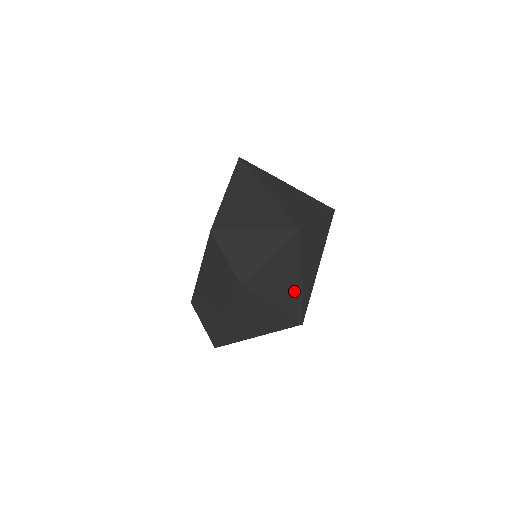
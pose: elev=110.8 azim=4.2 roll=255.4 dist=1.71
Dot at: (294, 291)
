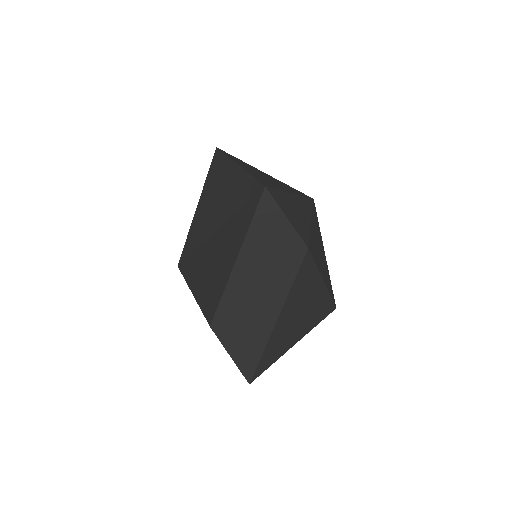
Dot at: (325, 266)
